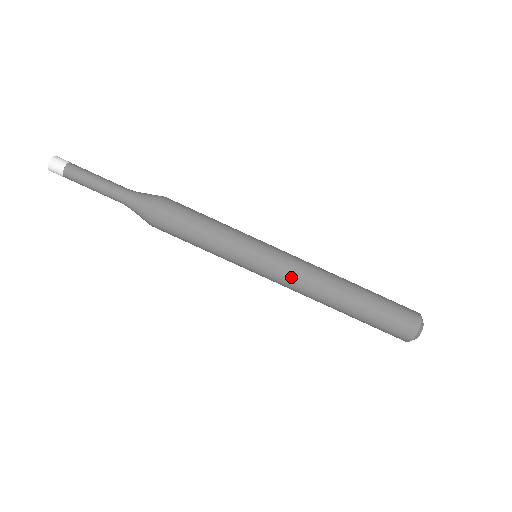
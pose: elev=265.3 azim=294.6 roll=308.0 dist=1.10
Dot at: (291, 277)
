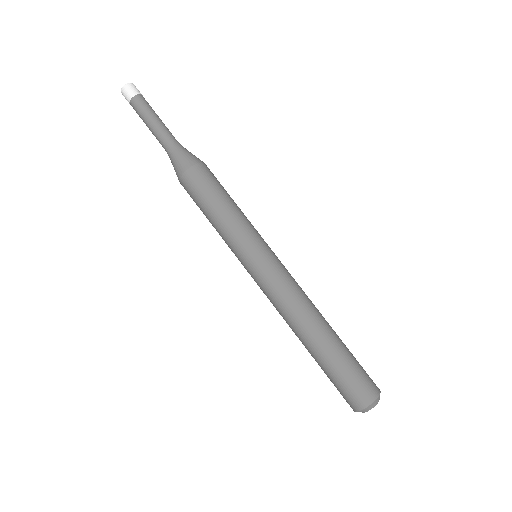
Dot at: (271, 294)
